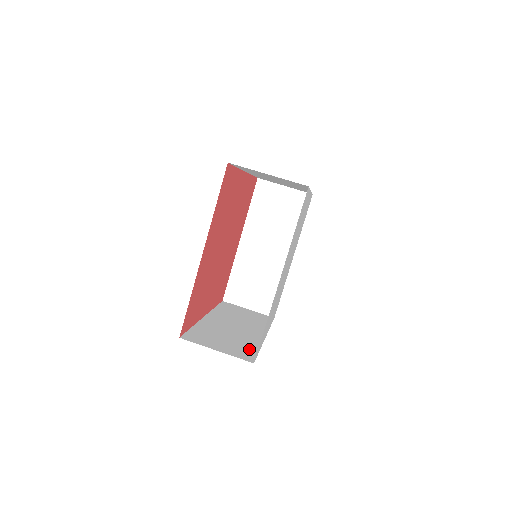
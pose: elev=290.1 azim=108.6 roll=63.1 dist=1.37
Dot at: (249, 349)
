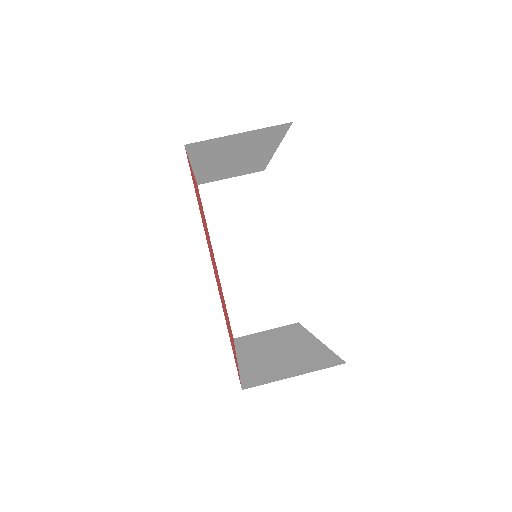
Dot at: (321, 356)
